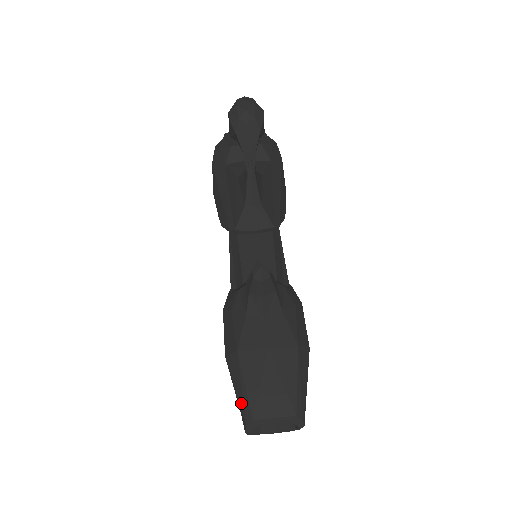
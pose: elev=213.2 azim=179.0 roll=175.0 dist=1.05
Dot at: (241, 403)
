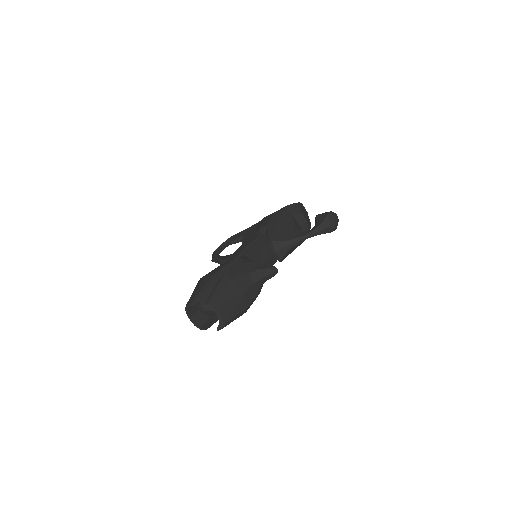
Dot at: (215, 295)
